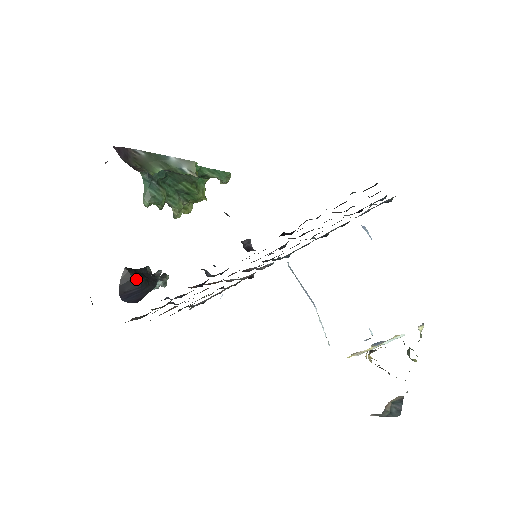
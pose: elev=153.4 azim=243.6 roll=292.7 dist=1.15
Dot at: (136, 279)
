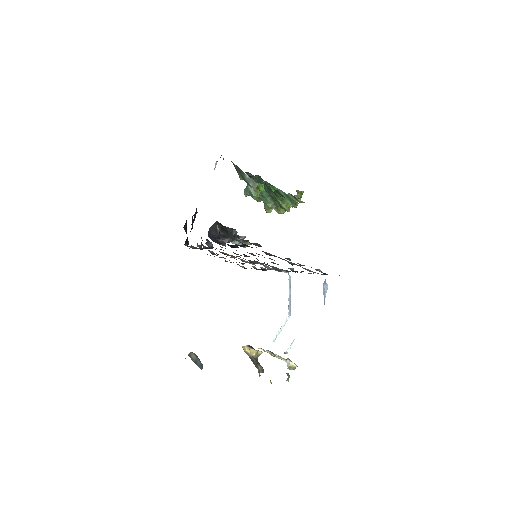
Dot at: (219, 231)
